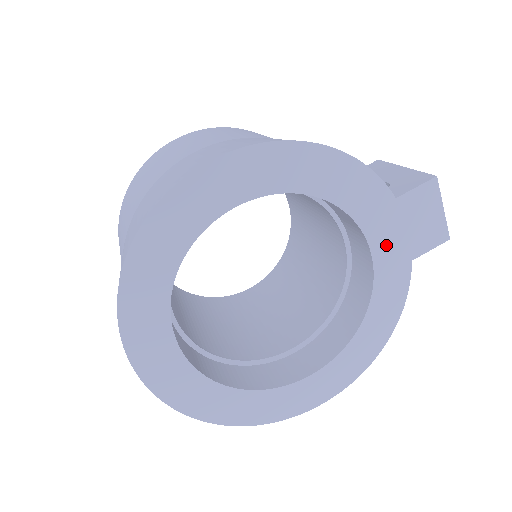
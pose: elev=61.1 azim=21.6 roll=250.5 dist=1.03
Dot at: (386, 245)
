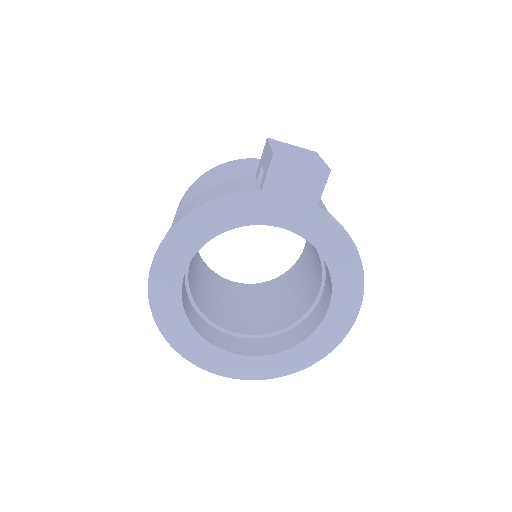
Dot at: (288, 216)
